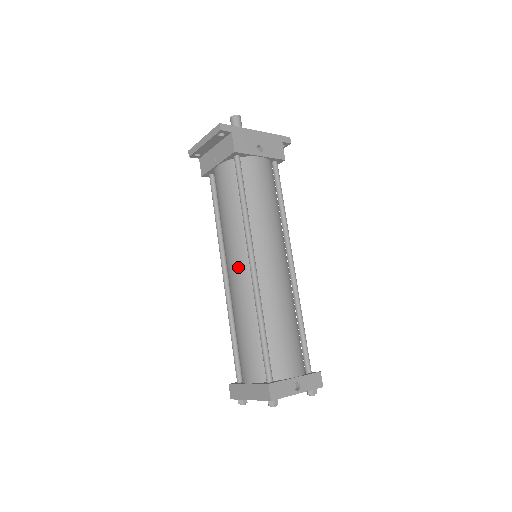
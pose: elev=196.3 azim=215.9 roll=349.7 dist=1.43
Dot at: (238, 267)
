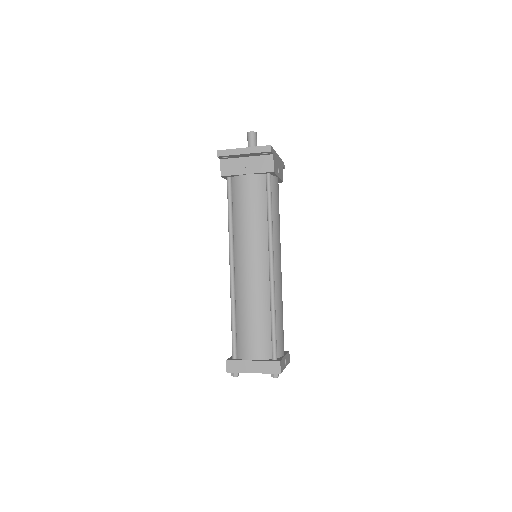
Dot at: (257, 266)
